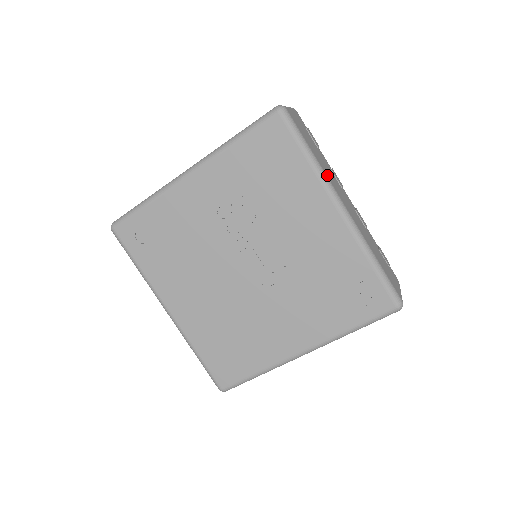
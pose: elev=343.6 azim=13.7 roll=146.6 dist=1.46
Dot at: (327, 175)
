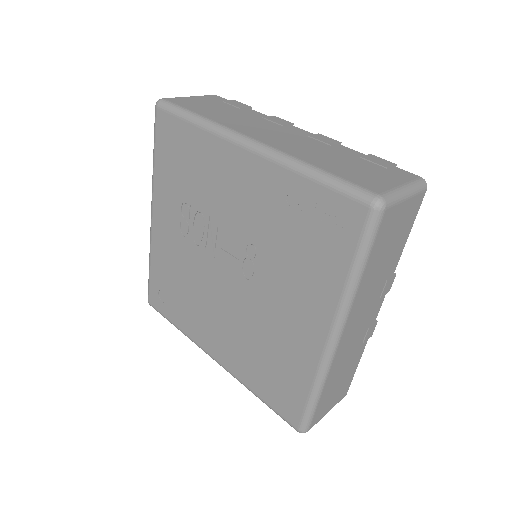
Dot at: (224, 123)
